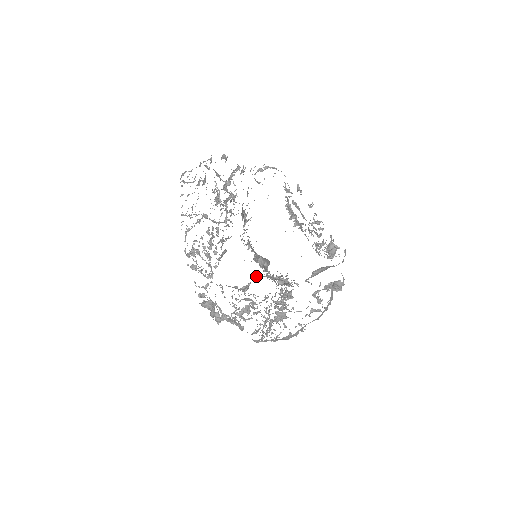
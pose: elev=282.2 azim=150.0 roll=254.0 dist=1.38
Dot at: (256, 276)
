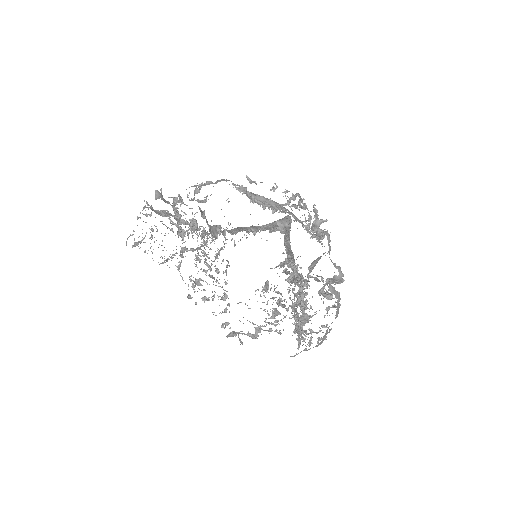
Dot at: occluded
